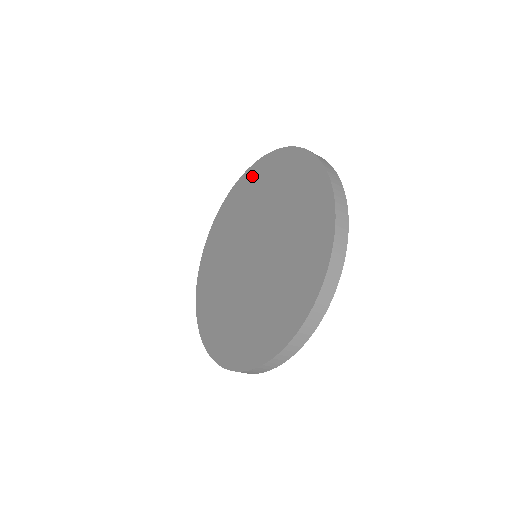
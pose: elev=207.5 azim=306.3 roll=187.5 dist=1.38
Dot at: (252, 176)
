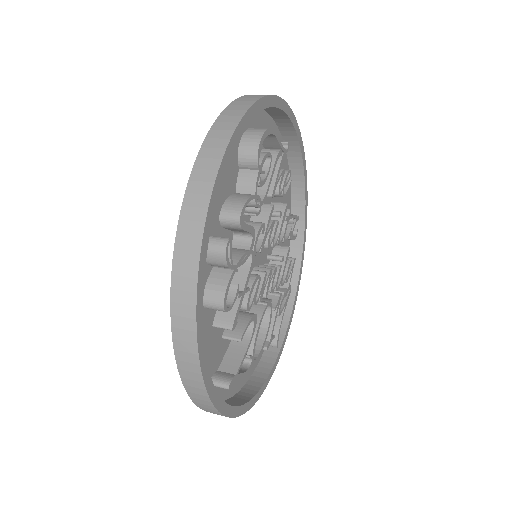
Dot at: (252, 120)
